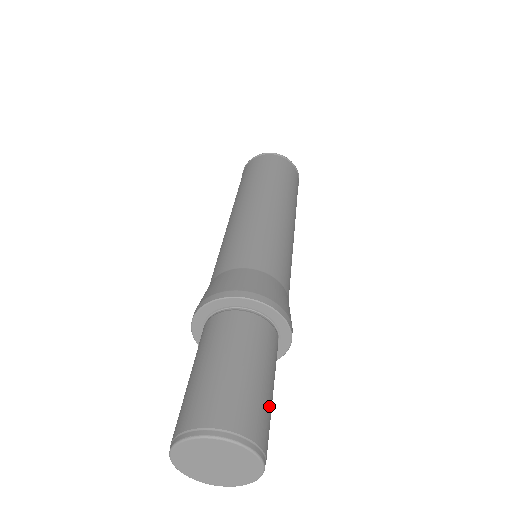
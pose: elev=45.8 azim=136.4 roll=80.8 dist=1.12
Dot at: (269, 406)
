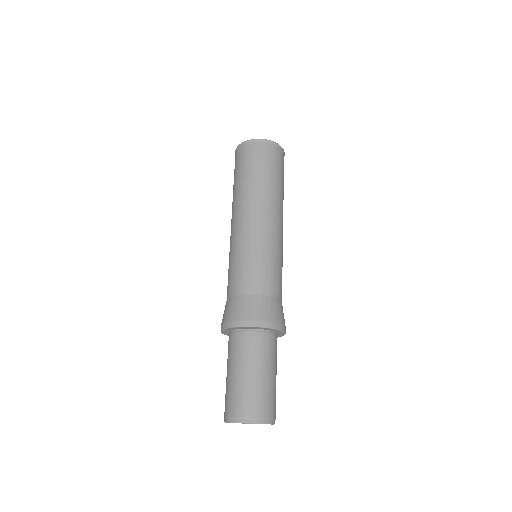
Dot at: occluded
